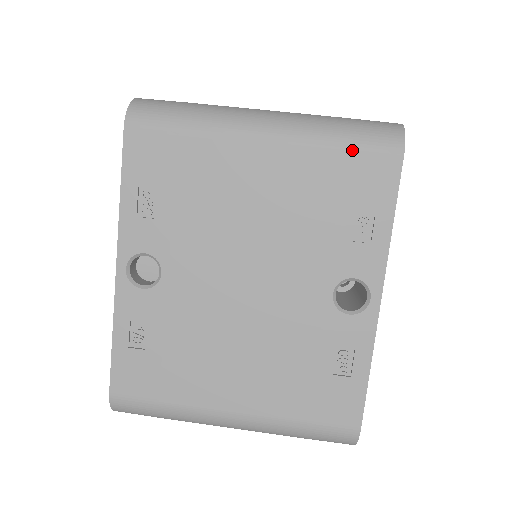
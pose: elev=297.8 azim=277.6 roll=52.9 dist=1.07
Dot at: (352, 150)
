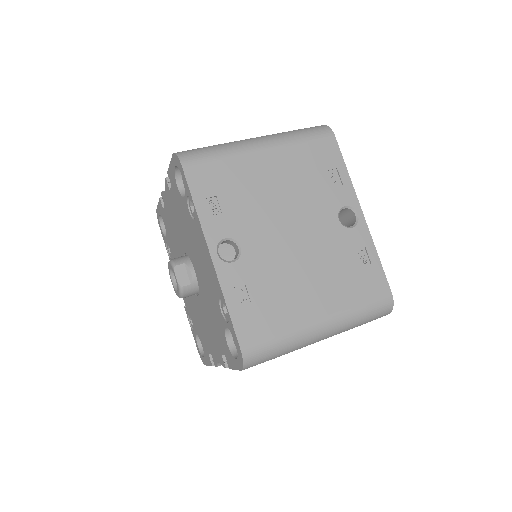
Dot at: (310, 140)
